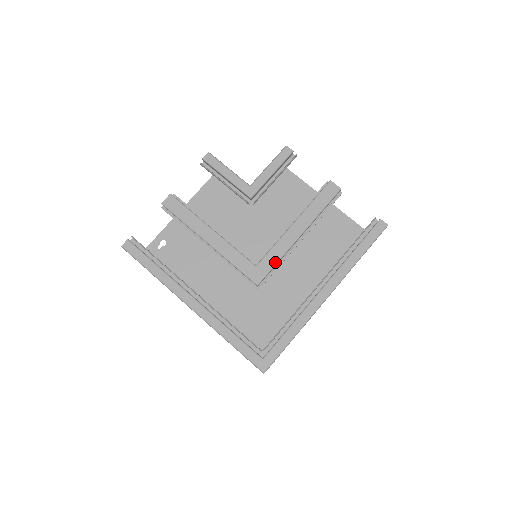
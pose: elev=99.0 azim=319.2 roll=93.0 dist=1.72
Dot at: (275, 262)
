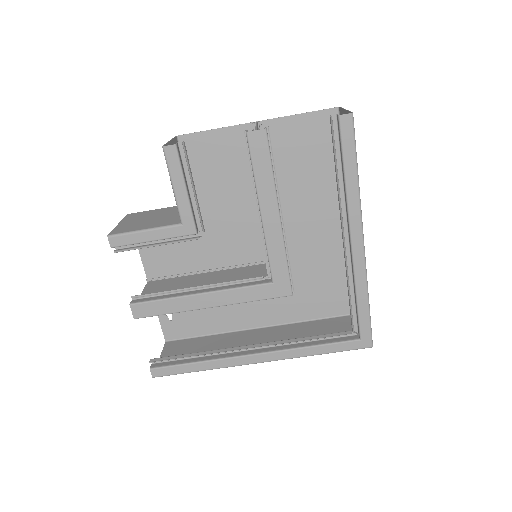
Dot at: (285, 263)
